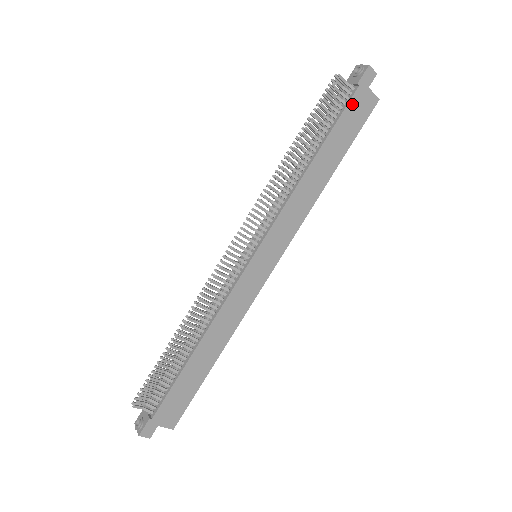
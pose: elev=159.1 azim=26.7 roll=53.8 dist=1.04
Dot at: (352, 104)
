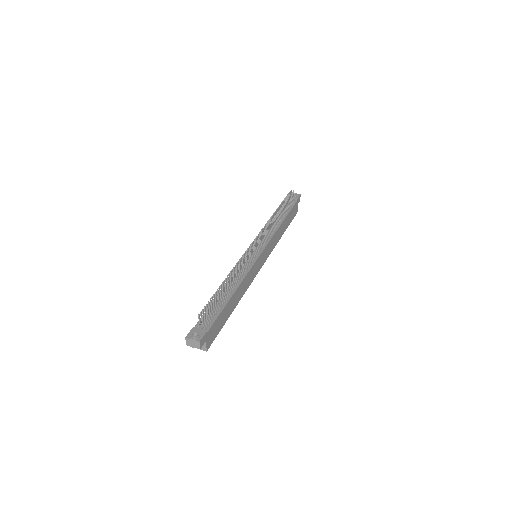
Dot at: (294, 206)
